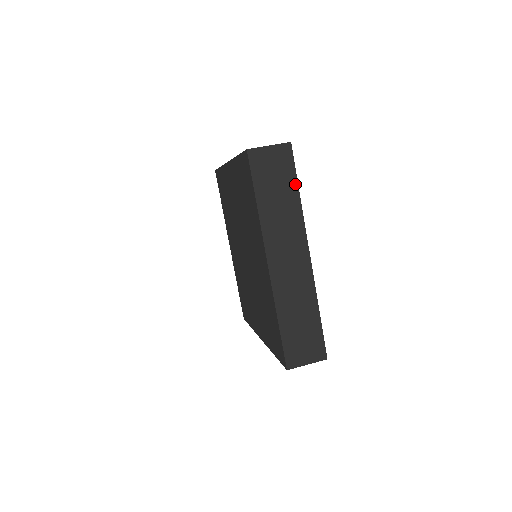
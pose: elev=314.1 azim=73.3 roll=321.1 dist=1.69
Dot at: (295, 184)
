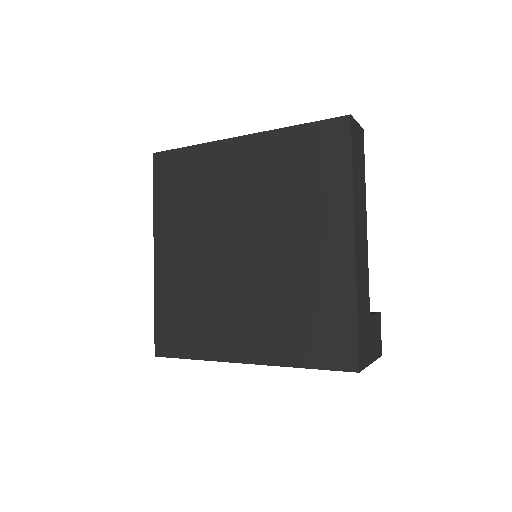
Dot at: occluded
